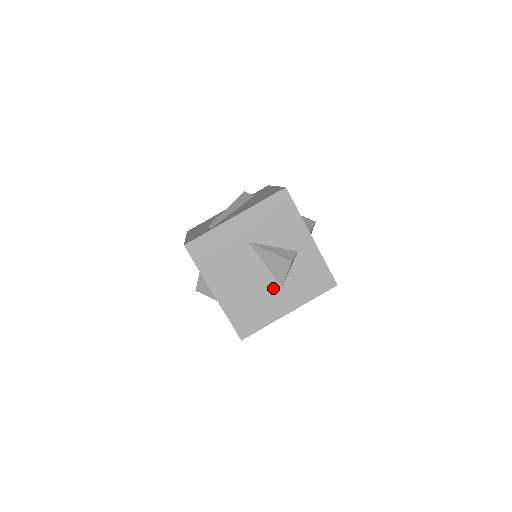
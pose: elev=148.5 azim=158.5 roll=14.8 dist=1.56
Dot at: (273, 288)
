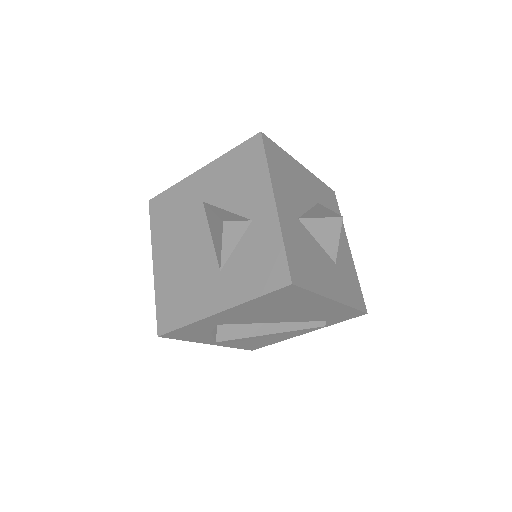
Dot at: (210, 269)
